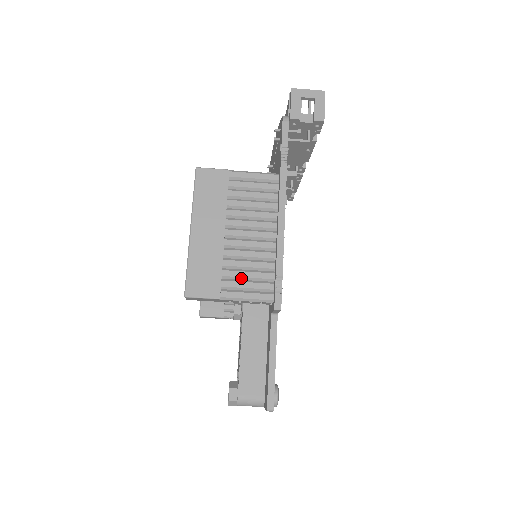
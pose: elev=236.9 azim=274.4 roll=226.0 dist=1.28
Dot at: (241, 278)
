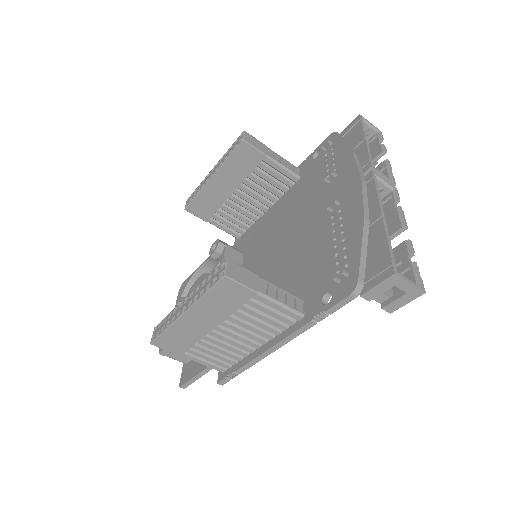
Dot at: (207, 354)
